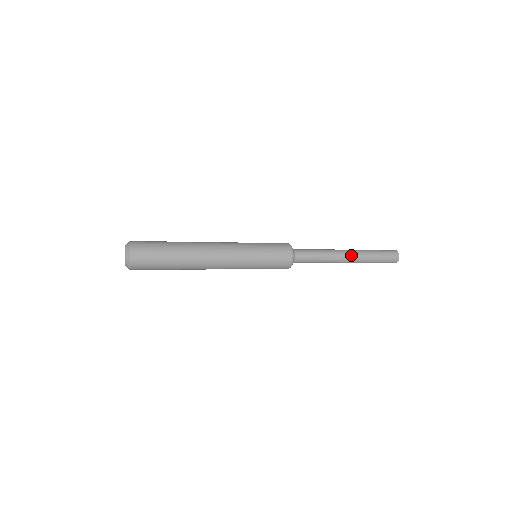
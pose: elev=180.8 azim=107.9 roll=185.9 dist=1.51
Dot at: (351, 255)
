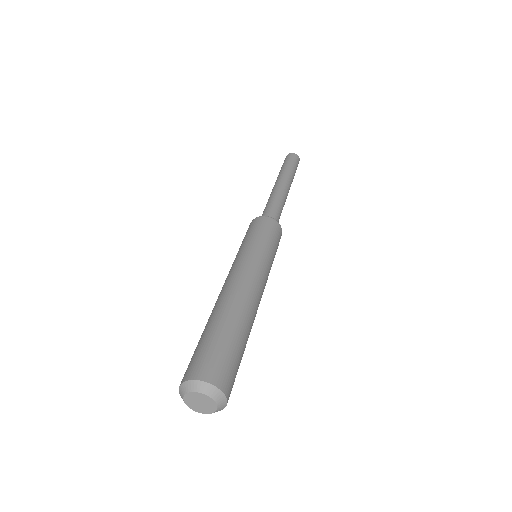
Dot at: (288, 184)
